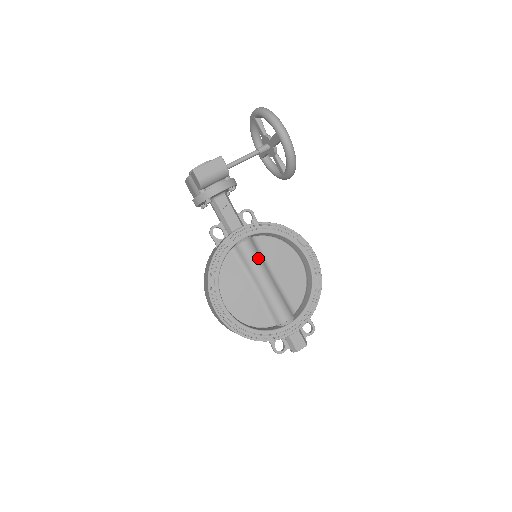
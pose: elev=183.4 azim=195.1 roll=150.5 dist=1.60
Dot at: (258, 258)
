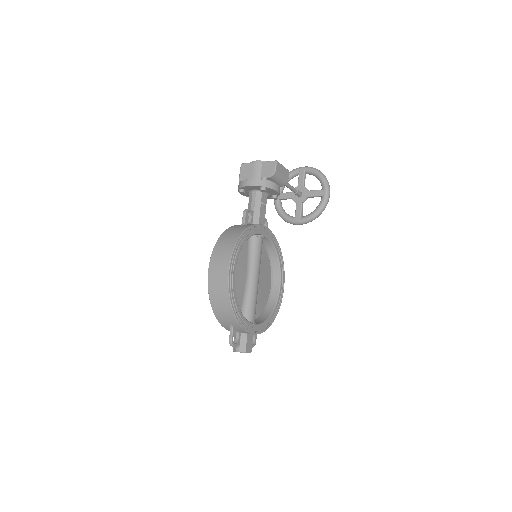
Dot at: occluded
